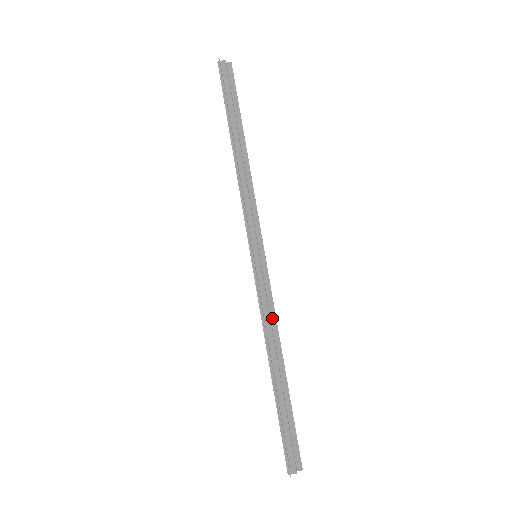
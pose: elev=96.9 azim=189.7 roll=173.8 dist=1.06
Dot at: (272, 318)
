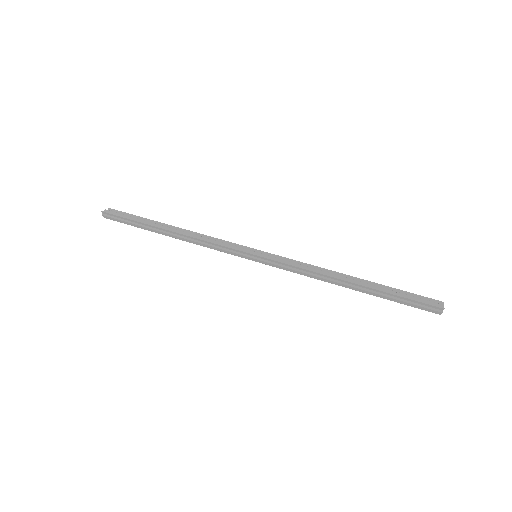
Dot at: (310, 268)
